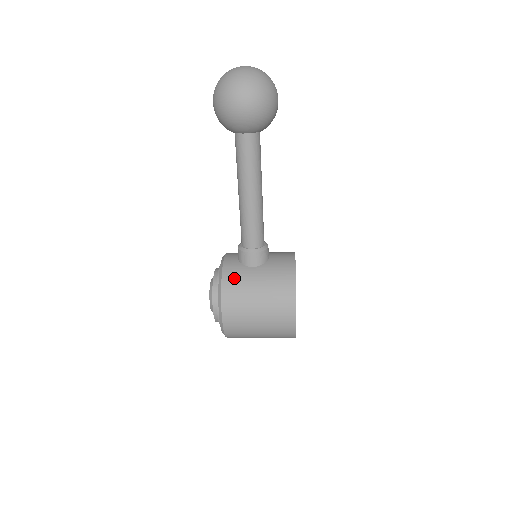
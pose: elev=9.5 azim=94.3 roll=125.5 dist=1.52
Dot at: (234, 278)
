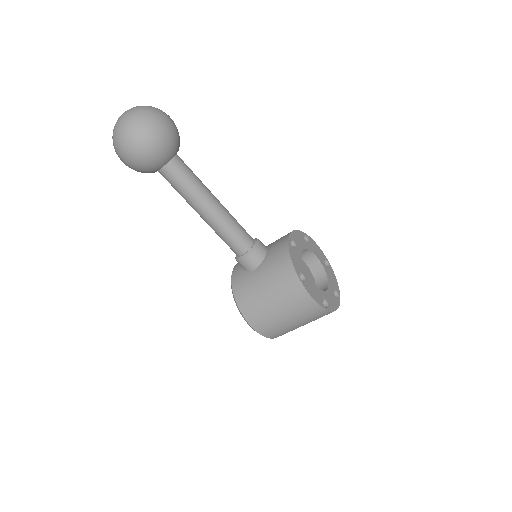
Dot at: (242, 289)
